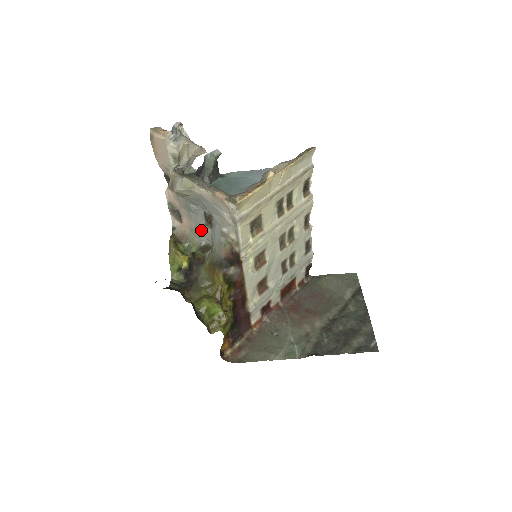
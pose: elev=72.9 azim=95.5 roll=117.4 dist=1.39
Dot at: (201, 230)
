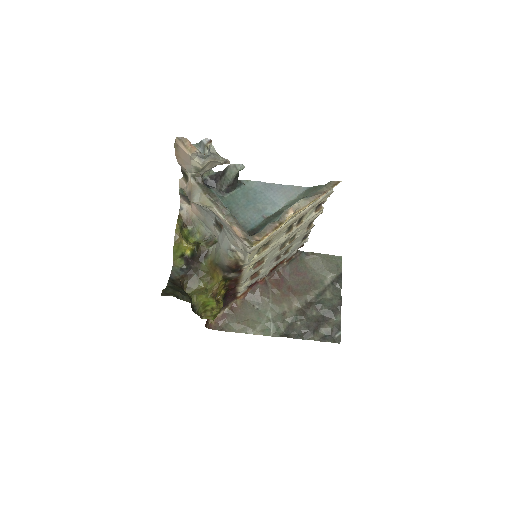
Dot at: (209, 225)
